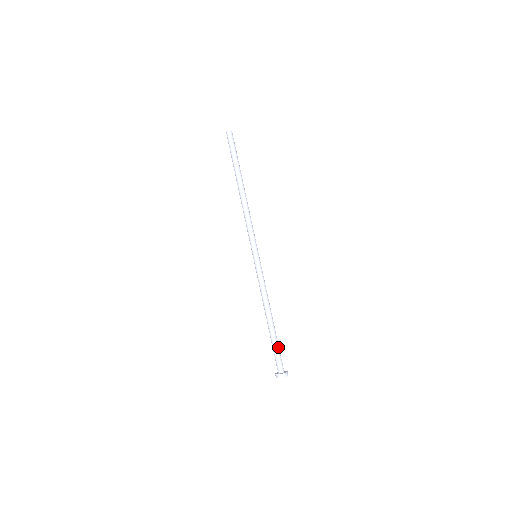
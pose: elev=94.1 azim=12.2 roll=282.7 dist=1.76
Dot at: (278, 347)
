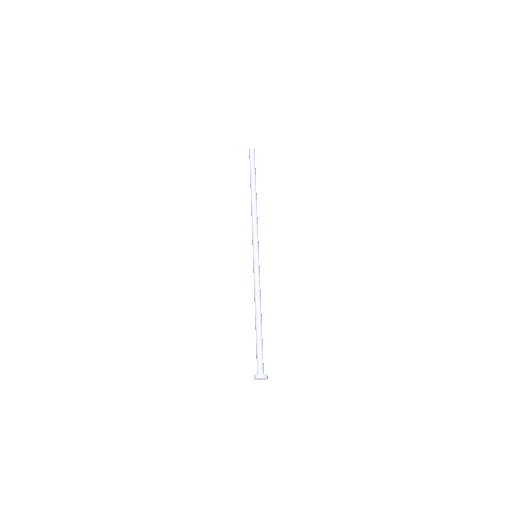
Dot at: occluded
